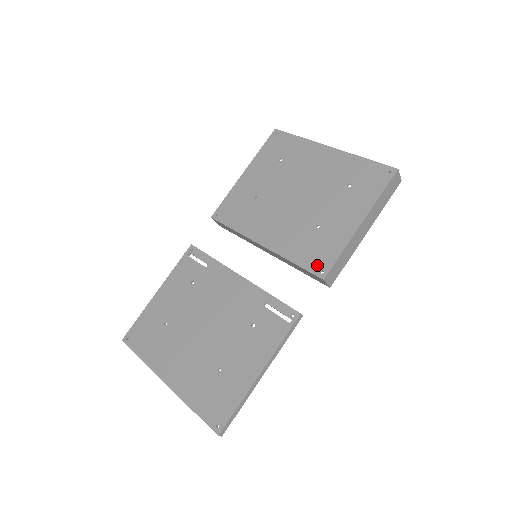
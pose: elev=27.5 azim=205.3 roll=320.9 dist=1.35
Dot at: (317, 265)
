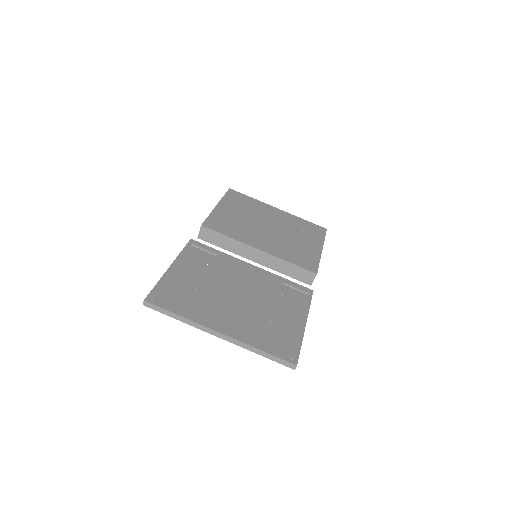
Dot at: (308, 266)
